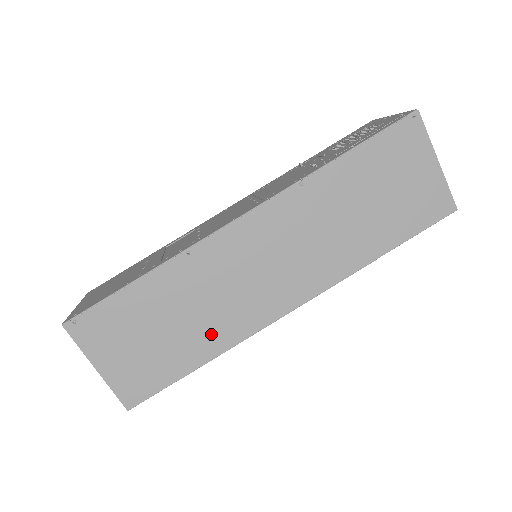
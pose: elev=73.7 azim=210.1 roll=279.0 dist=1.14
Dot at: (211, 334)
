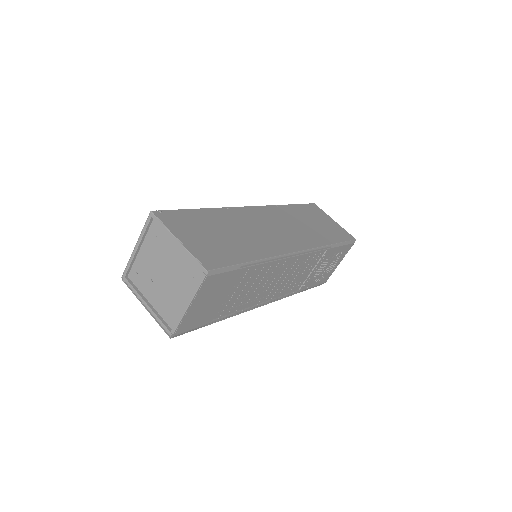
Dot at: (255, 246)
